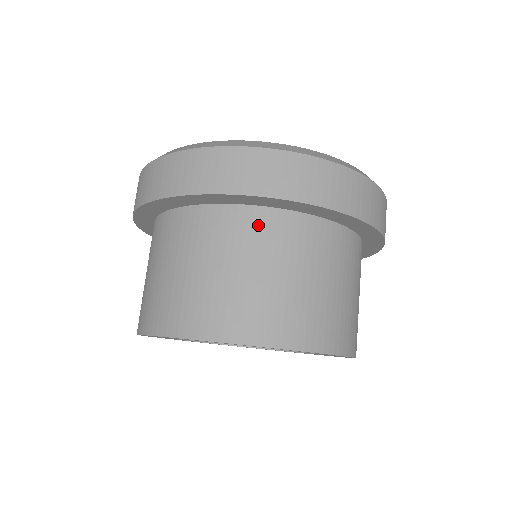
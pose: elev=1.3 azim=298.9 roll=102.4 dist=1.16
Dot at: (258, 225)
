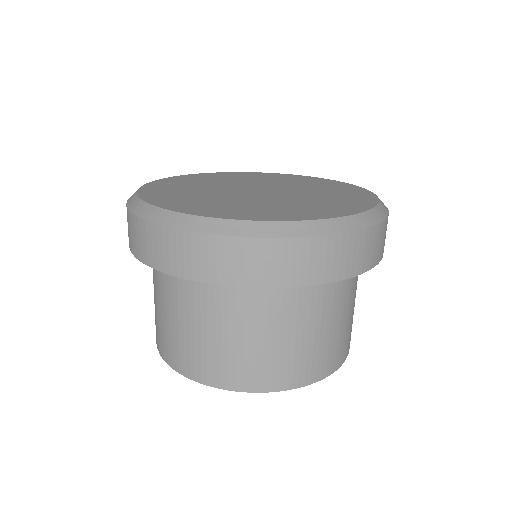
Dot at: (289, 295)
